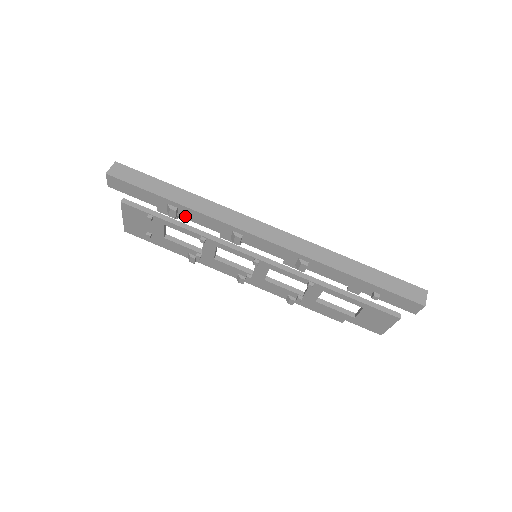
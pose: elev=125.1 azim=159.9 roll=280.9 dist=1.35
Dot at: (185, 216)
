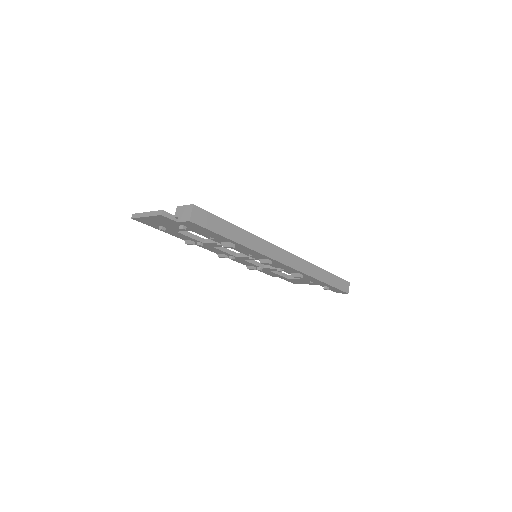
Dot at: (235, 246)
